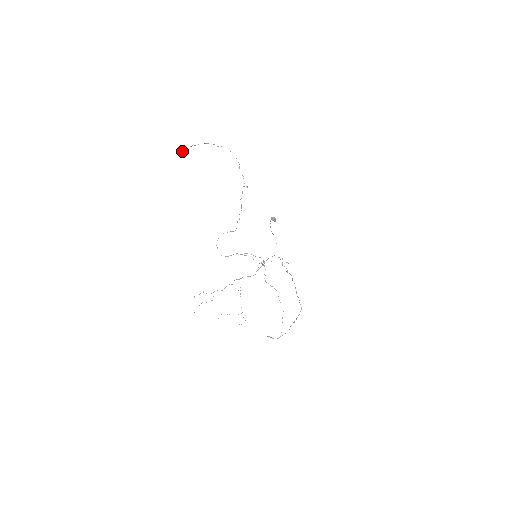
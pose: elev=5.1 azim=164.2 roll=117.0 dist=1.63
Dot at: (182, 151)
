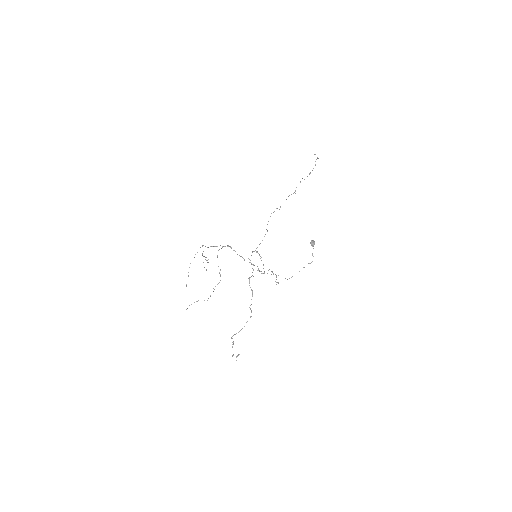
Dot at: (315, 165)
